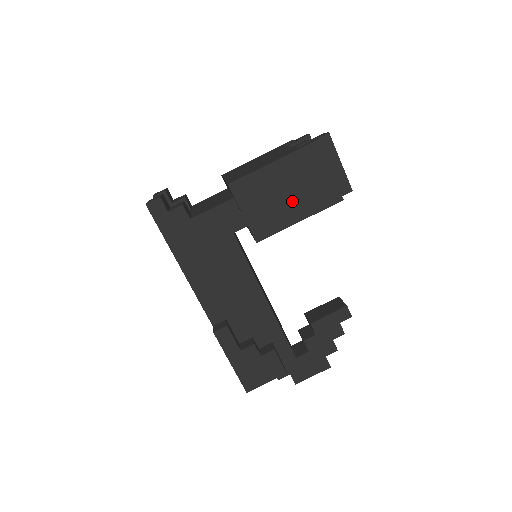
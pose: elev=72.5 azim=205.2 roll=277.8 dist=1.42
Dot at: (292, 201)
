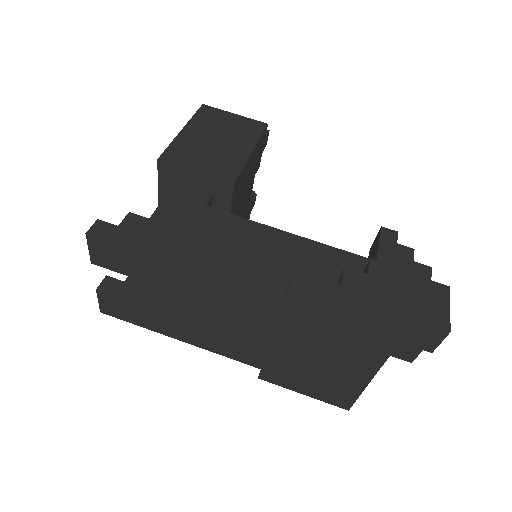
Dot at: (228, 143)
